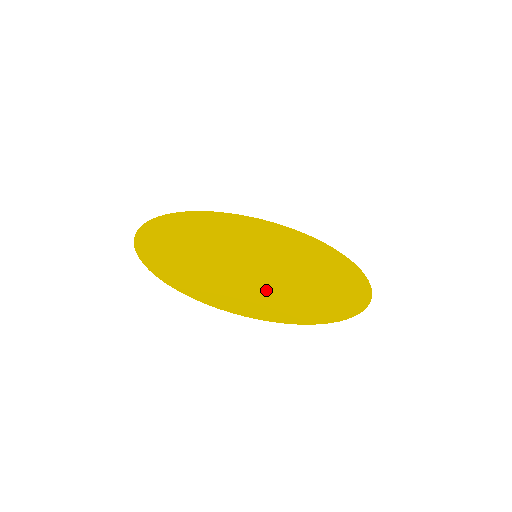
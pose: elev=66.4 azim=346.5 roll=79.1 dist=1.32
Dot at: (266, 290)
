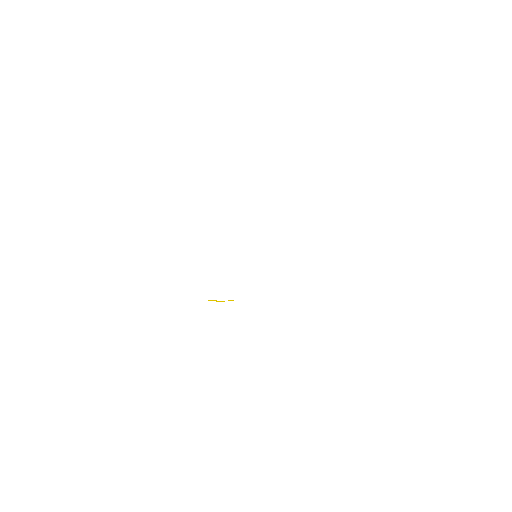
Dot at: occluded
